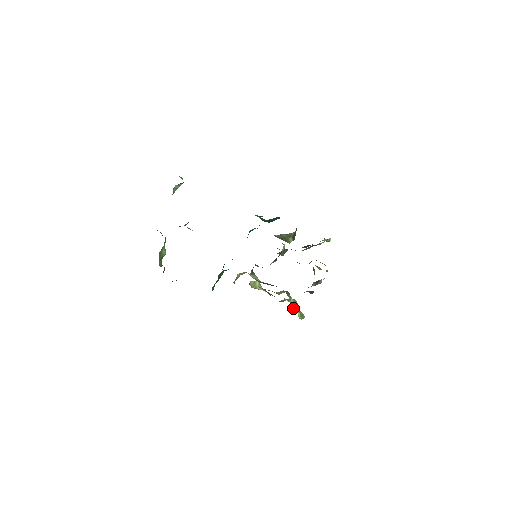
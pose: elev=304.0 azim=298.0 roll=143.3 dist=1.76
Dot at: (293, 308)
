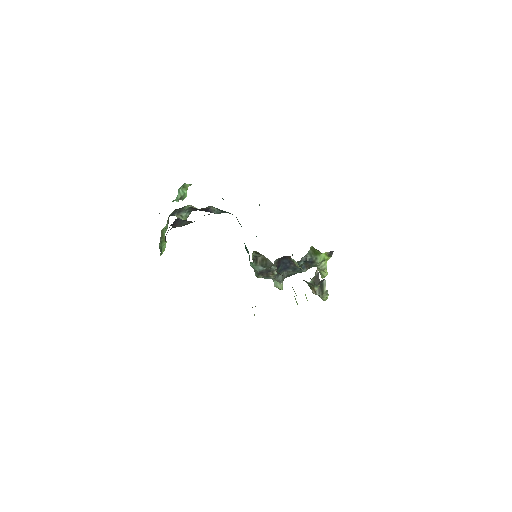
Dot at: occluded
